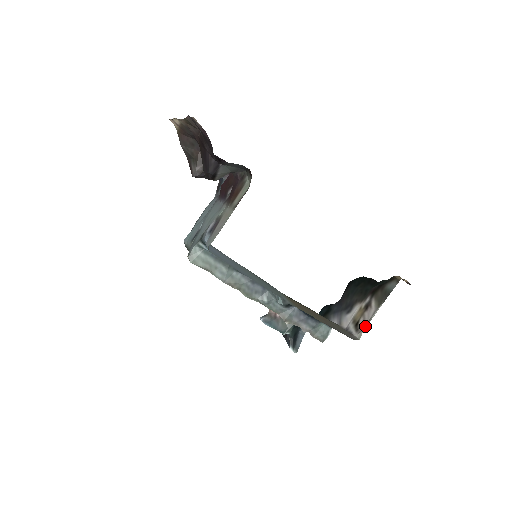
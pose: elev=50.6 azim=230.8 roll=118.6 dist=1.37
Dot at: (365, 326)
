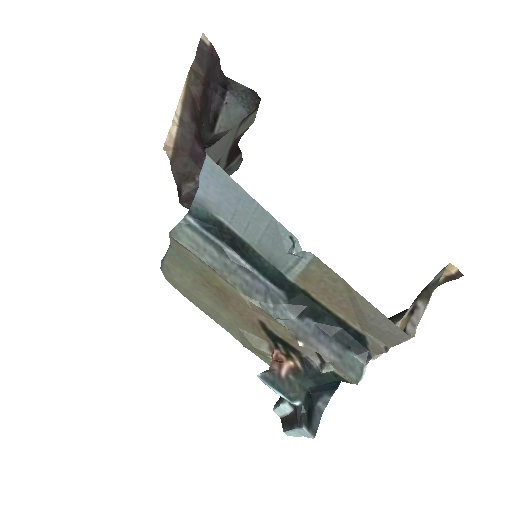
Dot at: (417, 323)
